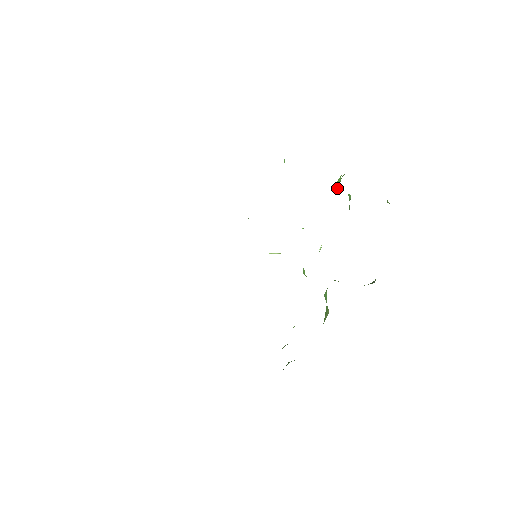
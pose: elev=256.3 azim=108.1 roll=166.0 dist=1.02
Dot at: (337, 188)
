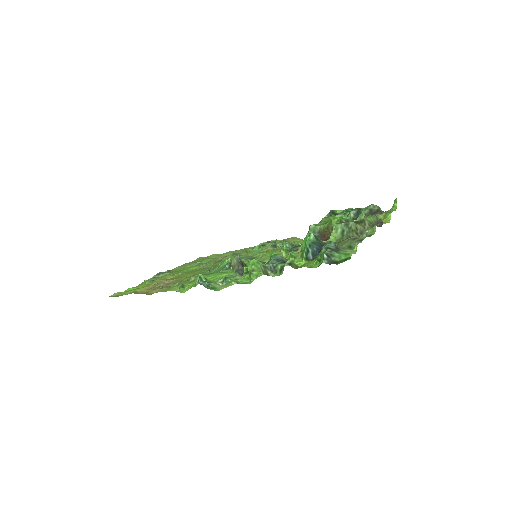
Dot at: occluded
